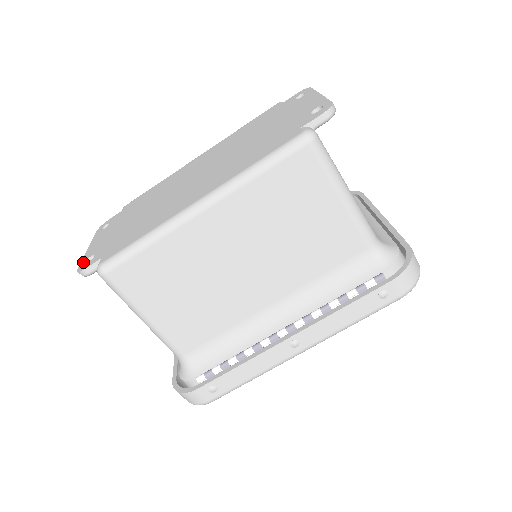
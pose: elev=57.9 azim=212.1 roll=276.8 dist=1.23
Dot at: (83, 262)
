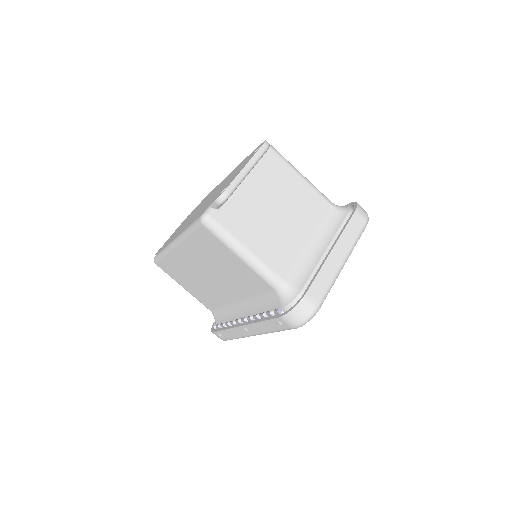
Dot at: (162, 246)
